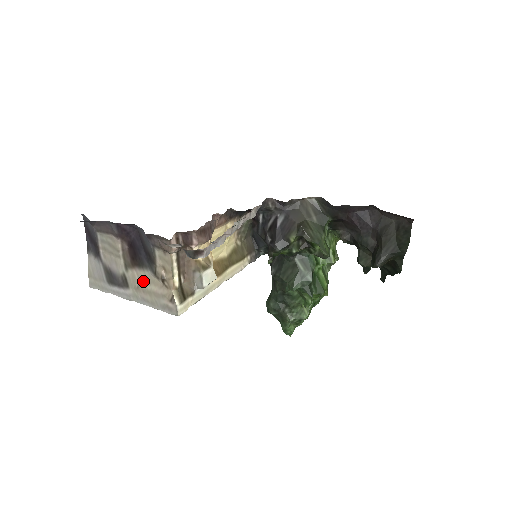
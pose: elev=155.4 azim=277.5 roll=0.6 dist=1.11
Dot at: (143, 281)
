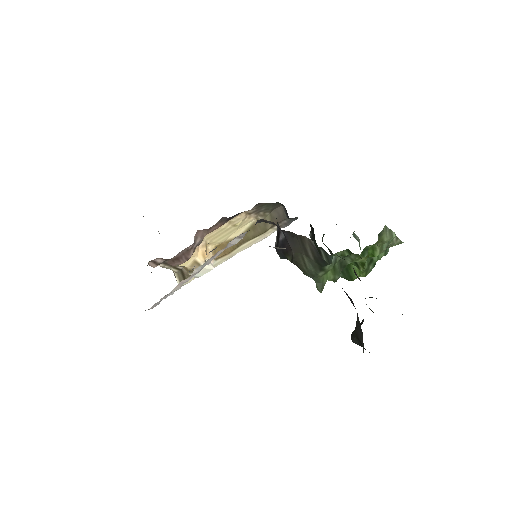
Dot at: occluded
